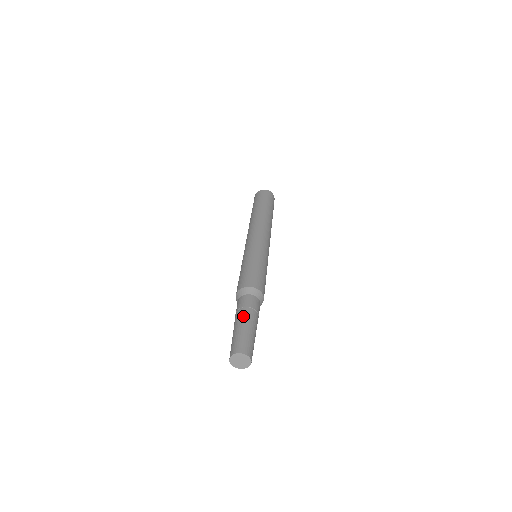
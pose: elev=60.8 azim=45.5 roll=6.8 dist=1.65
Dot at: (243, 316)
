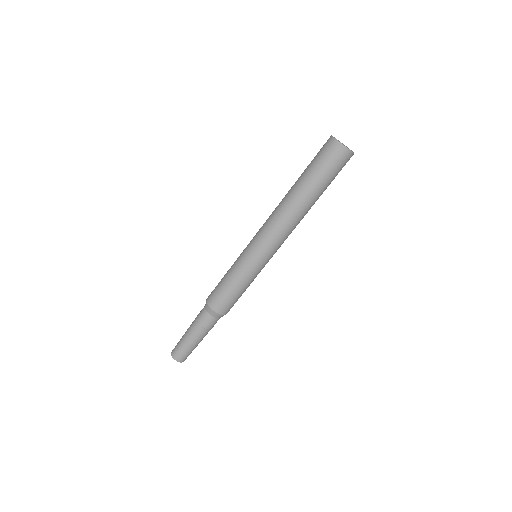
Dot at: (196, 335)
